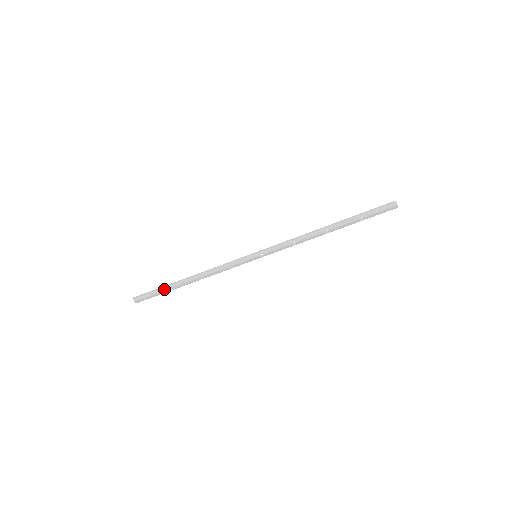
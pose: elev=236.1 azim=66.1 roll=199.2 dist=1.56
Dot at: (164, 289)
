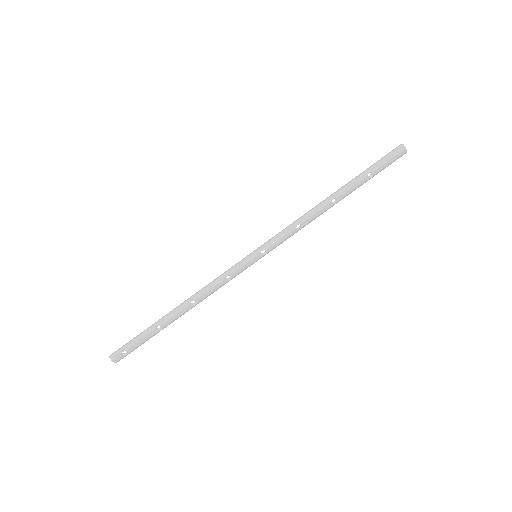
Dot at: (148, 332)
